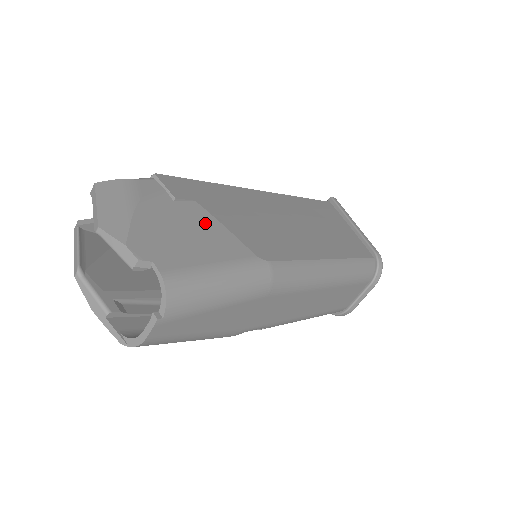
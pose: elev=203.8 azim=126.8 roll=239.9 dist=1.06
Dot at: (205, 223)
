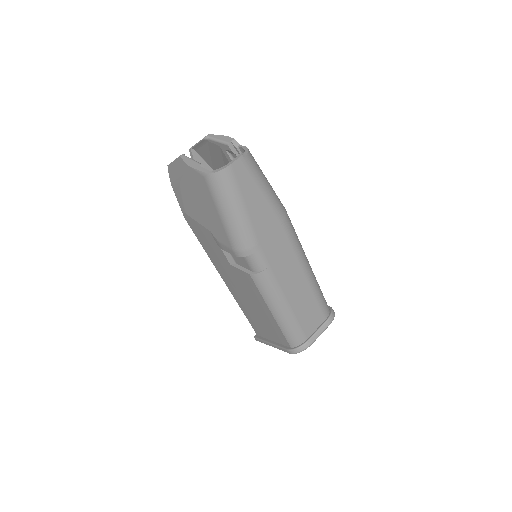
Dot at: occluded
